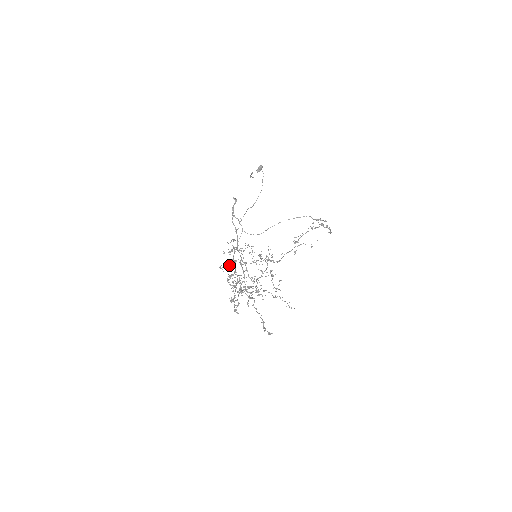
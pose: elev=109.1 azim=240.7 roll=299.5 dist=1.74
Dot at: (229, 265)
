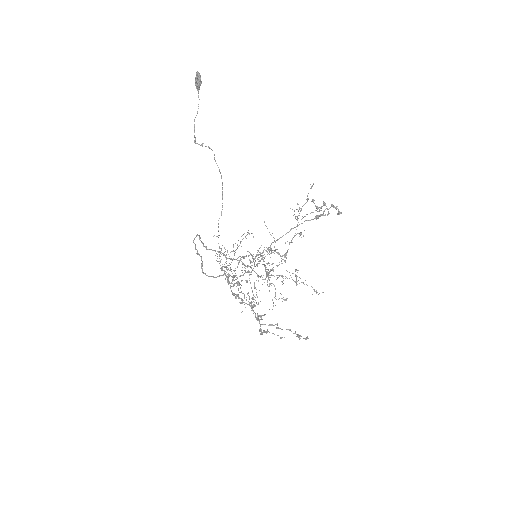
Dot at: occluded
